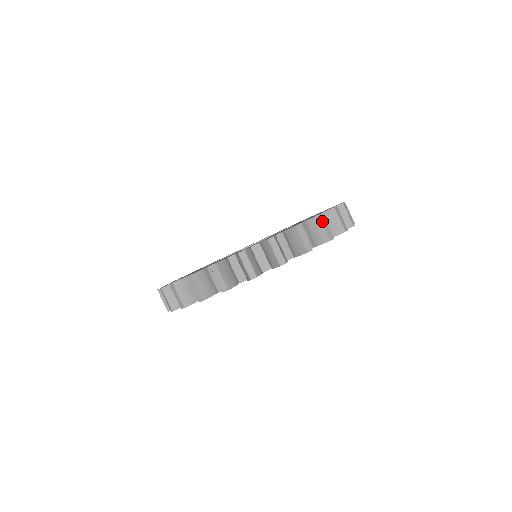
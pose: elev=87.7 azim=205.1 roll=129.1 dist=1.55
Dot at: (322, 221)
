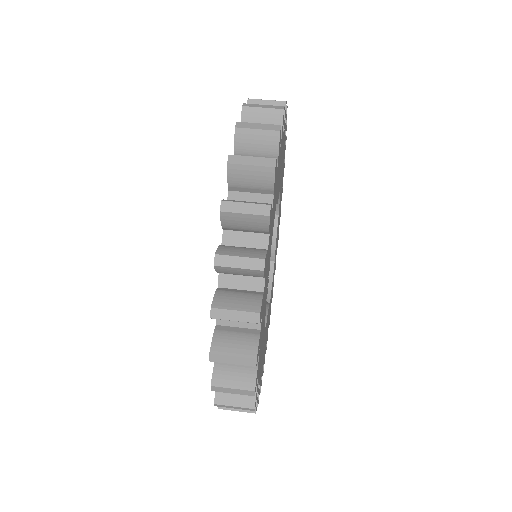
Dot at: (257, 99)
